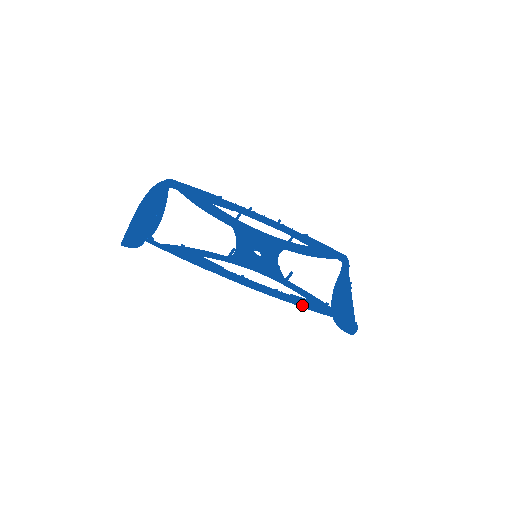
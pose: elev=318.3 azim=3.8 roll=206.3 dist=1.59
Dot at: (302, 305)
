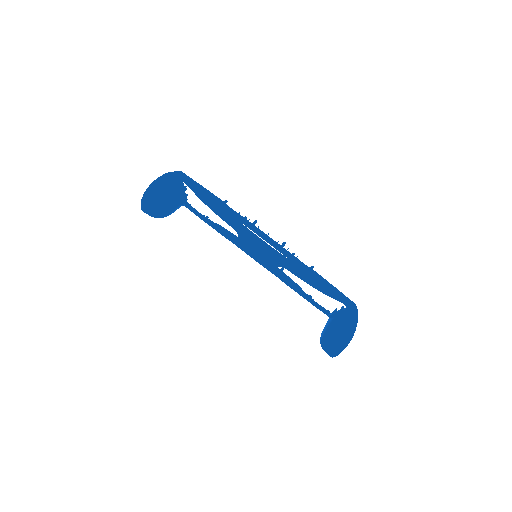
Dot at: (306, 269)
